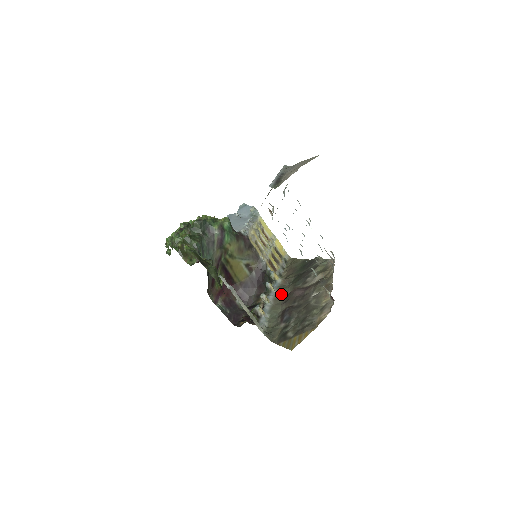
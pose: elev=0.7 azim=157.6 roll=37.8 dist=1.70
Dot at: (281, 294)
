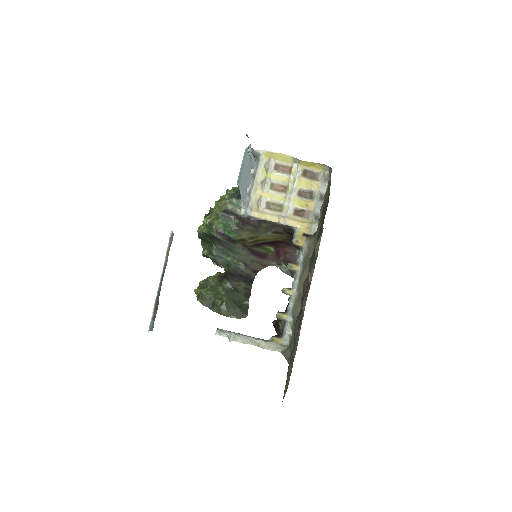
Dot at: (304, 276)
